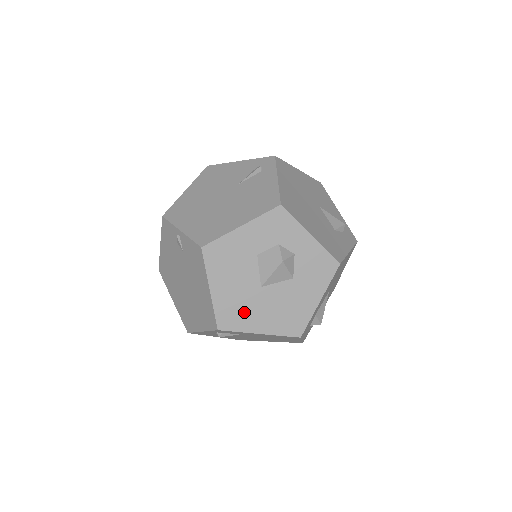
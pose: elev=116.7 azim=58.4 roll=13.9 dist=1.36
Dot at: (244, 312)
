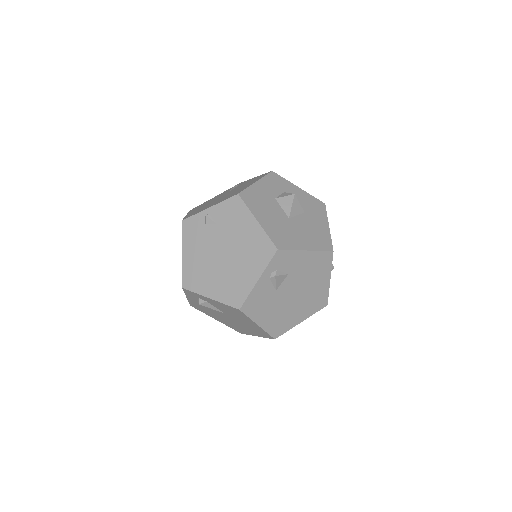
Dot at: (288, 235)
